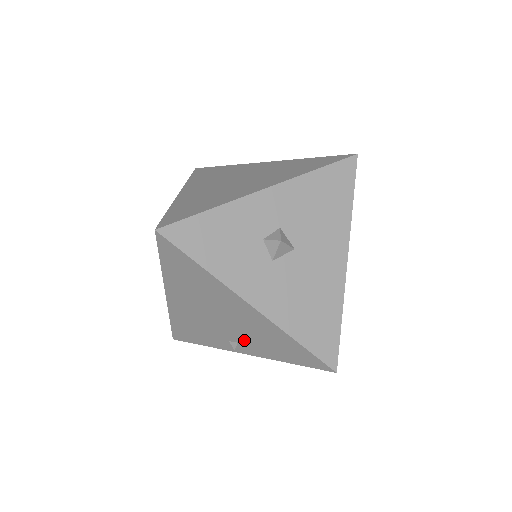
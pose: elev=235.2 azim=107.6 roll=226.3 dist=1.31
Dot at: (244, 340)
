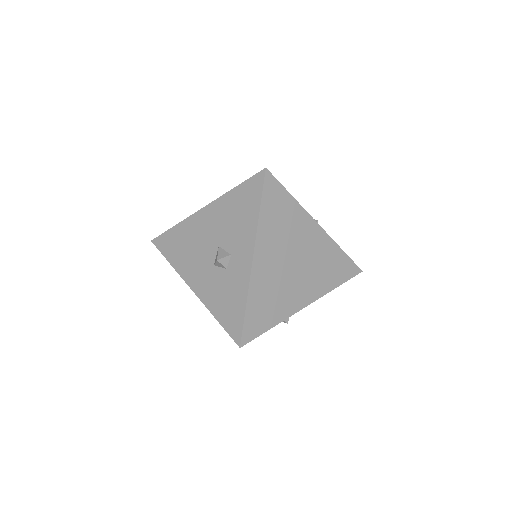
Dot at: occluded
